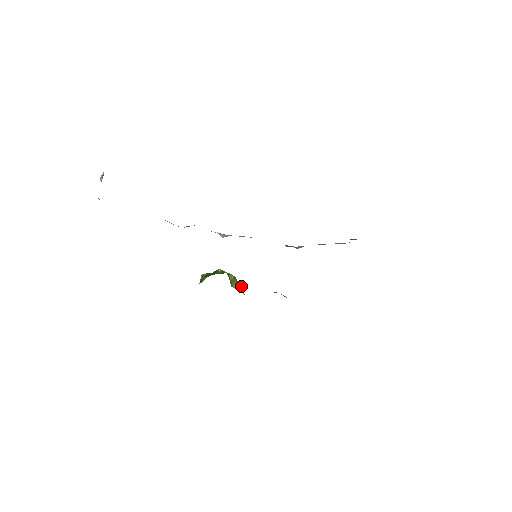
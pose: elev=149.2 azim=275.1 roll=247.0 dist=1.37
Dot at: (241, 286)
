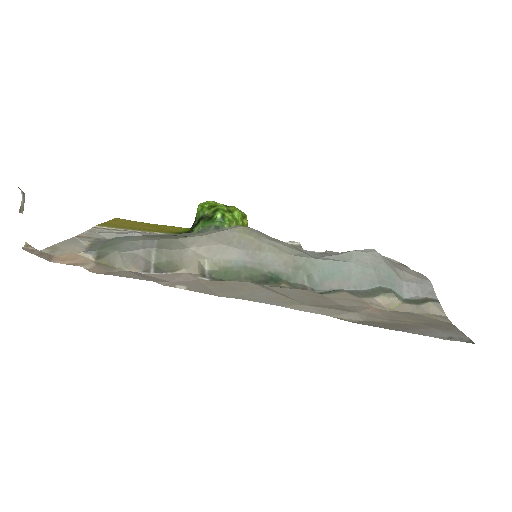
Dot at: (246, 225)
